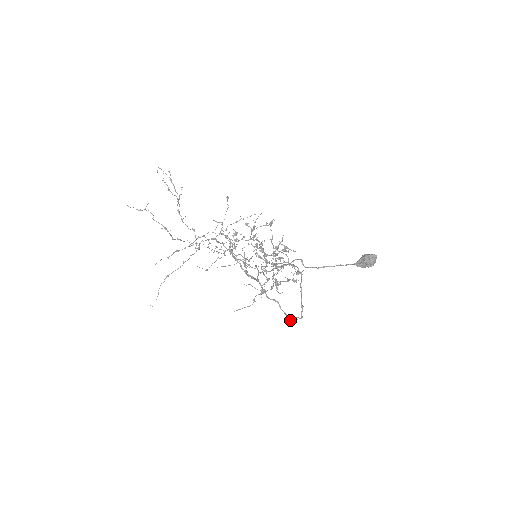
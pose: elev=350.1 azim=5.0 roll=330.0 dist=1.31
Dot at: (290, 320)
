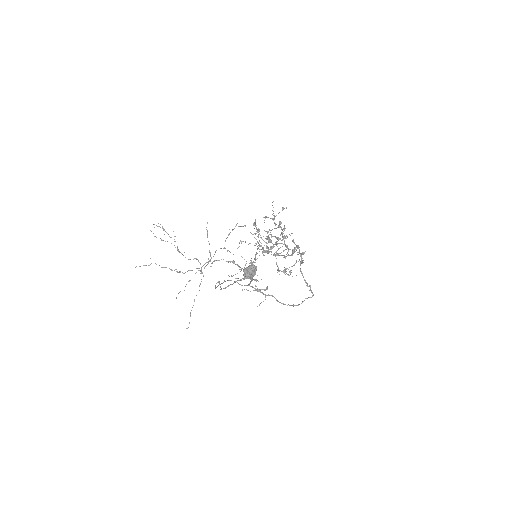
Dot at: (293, 306)
